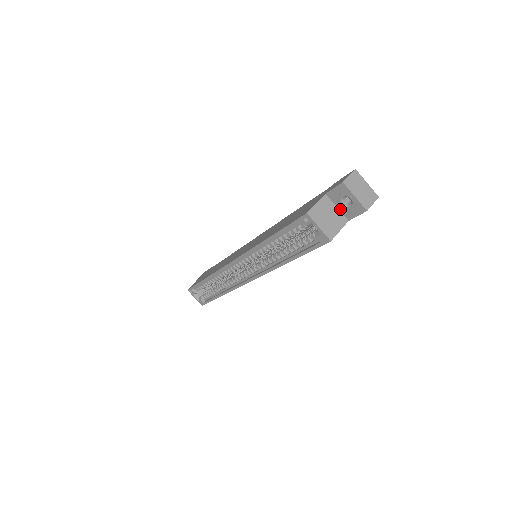
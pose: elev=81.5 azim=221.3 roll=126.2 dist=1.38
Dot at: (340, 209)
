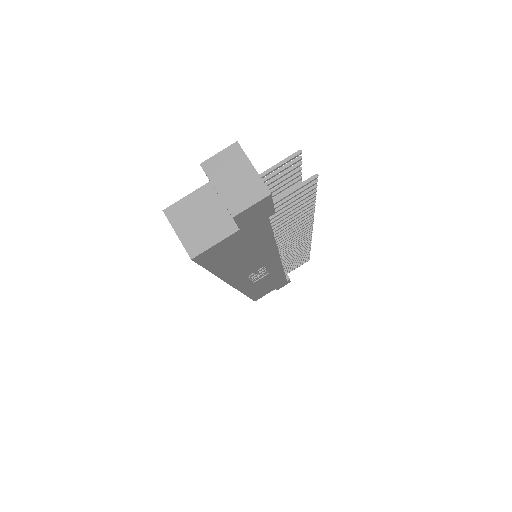
Dot at: occluded
